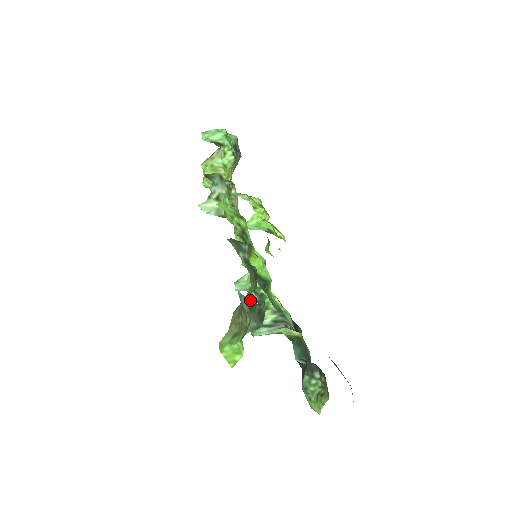
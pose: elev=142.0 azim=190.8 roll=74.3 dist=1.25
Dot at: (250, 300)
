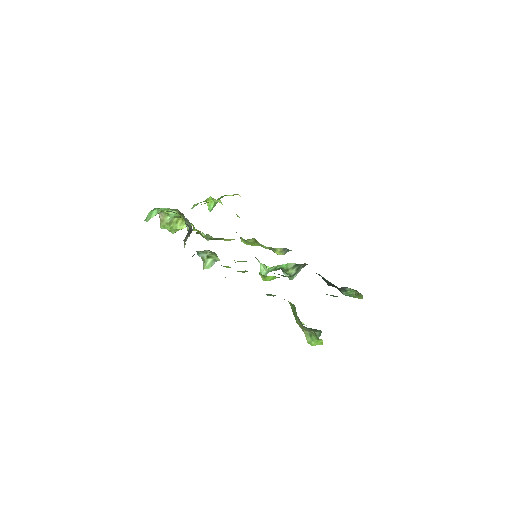
Dot at: (307, 328)
